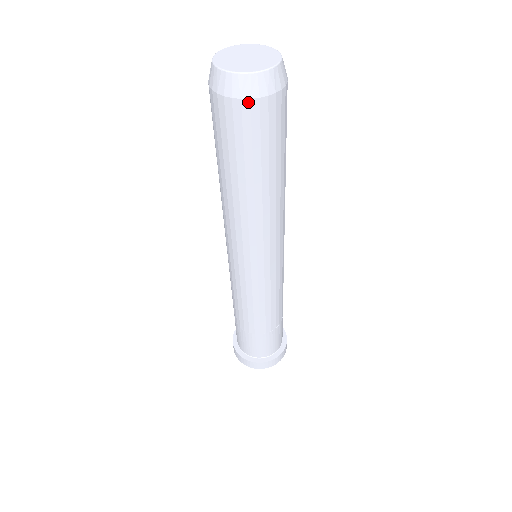
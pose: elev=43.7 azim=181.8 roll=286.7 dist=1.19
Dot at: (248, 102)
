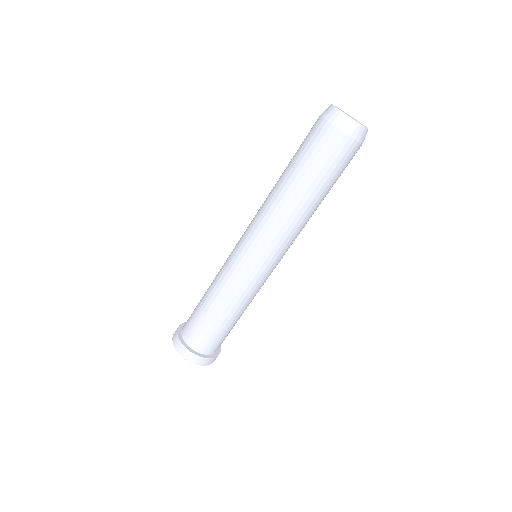
Dot at: (338, 132)
